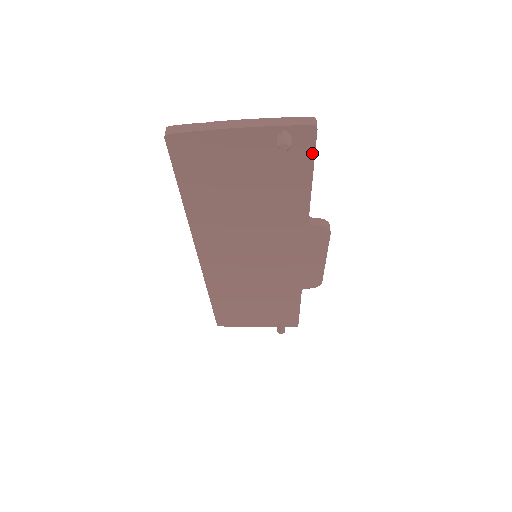
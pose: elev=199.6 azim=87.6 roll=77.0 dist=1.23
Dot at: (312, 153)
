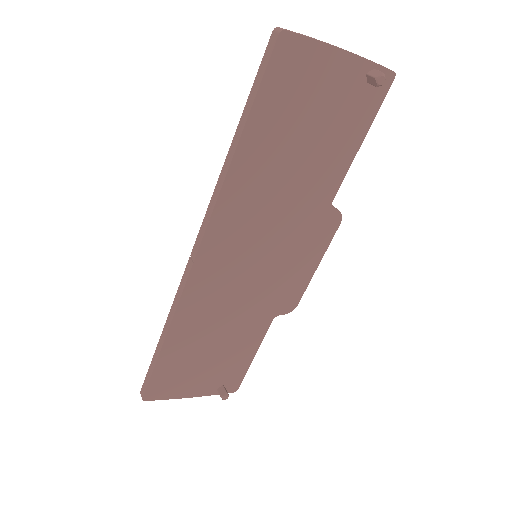
Dot at: (378, 107)
